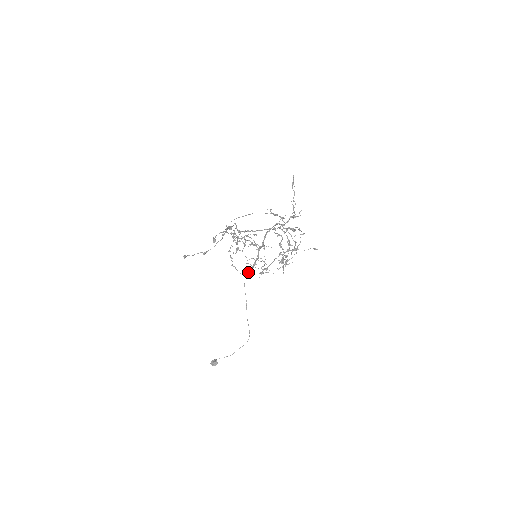
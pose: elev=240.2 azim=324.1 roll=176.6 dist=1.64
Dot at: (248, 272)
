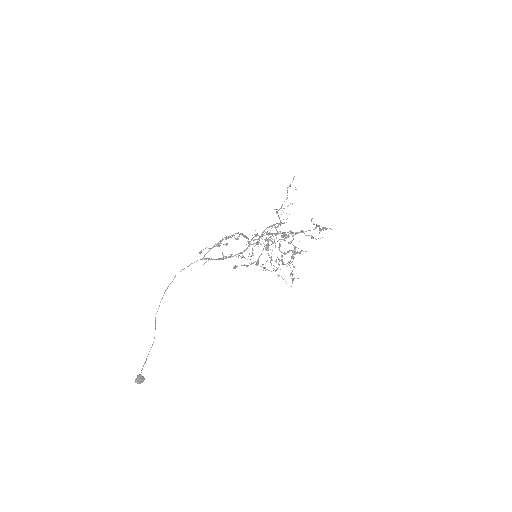
Dot at: occluded
